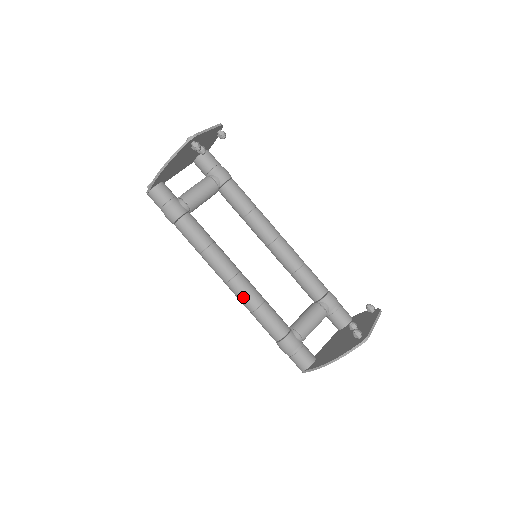
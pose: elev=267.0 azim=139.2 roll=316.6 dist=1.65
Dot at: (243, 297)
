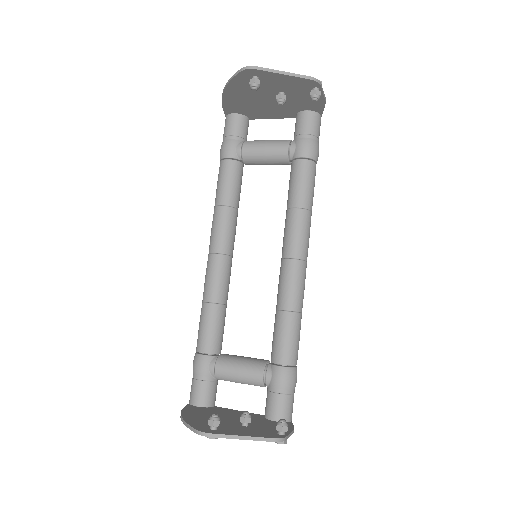
Dot at: (205, 279)
